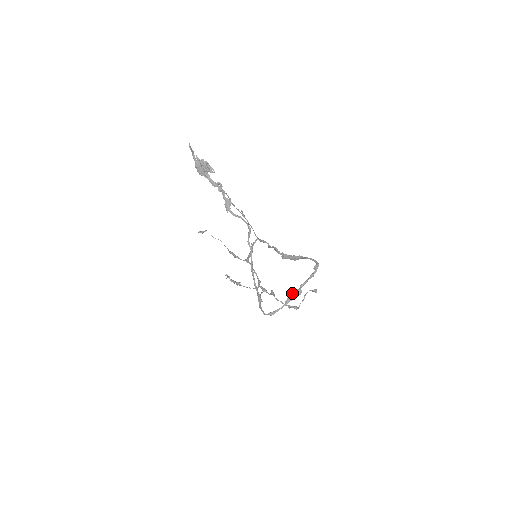
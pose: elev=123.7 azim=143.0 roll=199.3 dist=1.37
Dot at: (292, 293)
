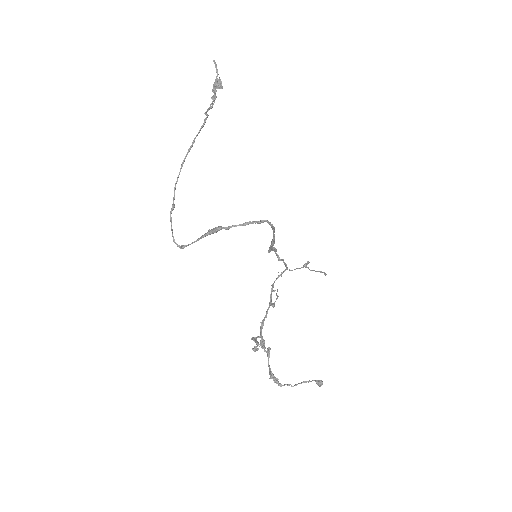
Dot at: (212, 229)
